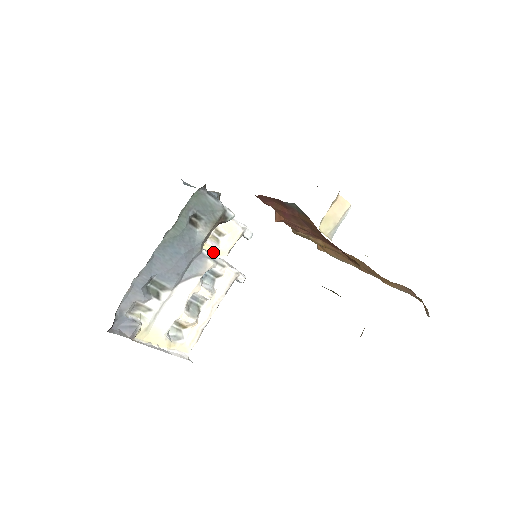
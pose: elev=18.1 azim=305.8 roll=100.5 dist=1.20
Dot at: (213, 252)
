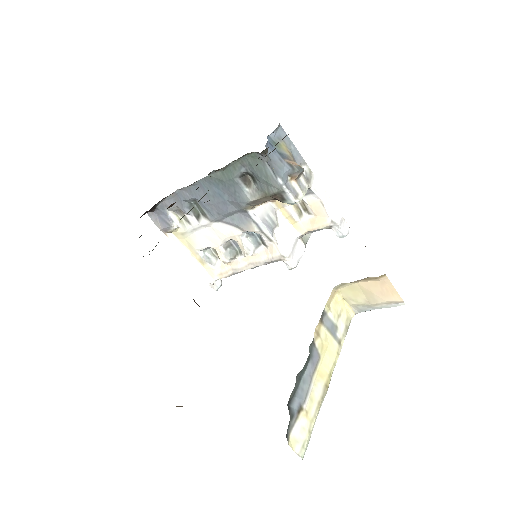
Dot at: (290, 220)
